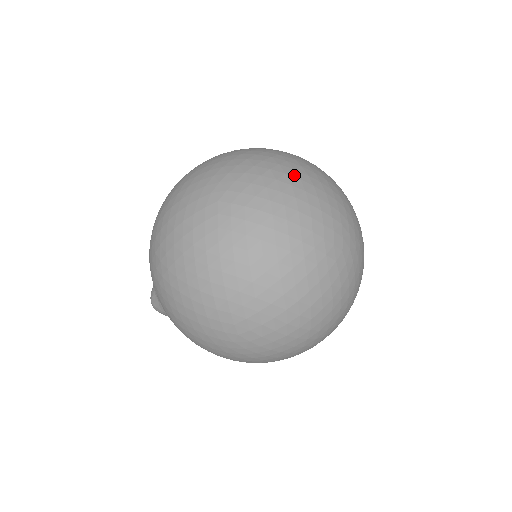
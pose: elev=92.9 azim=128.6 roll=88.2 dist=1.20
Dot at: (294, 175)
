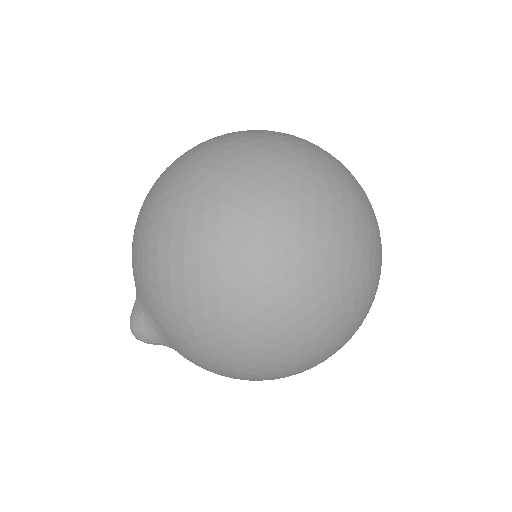
Dot at: occluded
